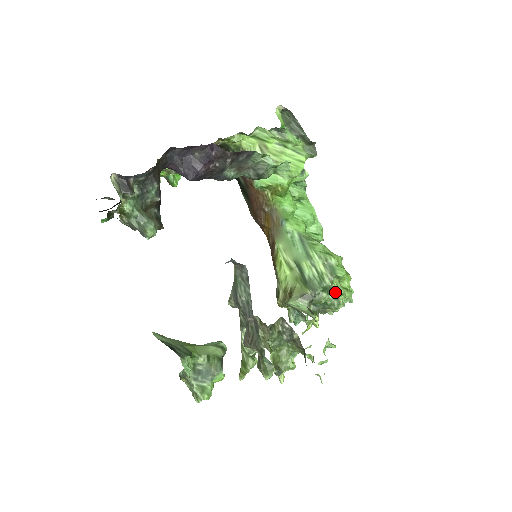
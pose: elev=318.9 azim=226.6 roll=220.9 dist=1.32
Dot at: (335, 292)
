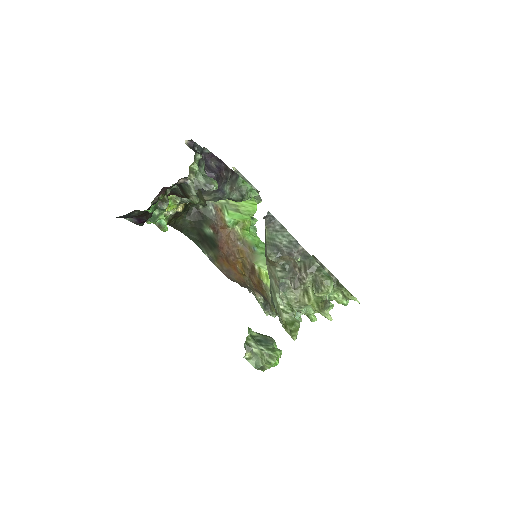
Dot at: occluded
